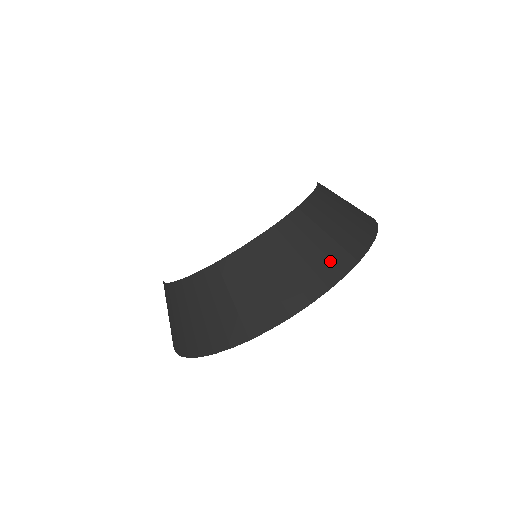
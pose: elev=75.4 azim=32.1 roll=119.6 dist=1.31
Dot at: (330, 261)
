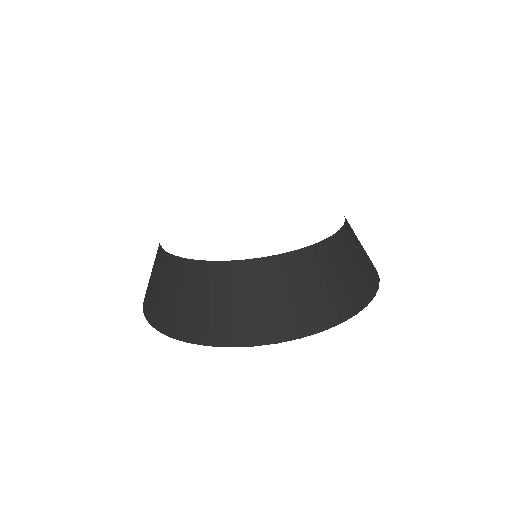
Dot at: (294, 318)
